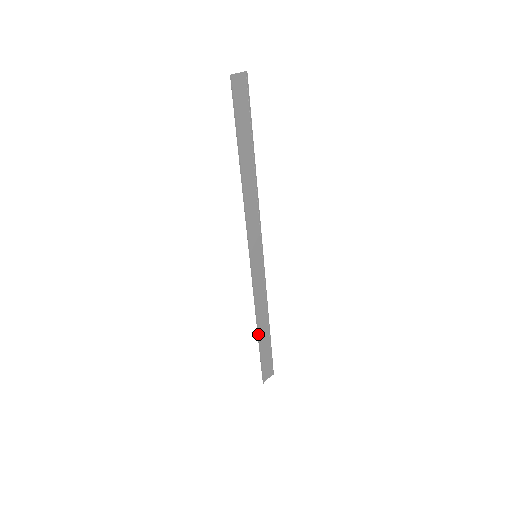
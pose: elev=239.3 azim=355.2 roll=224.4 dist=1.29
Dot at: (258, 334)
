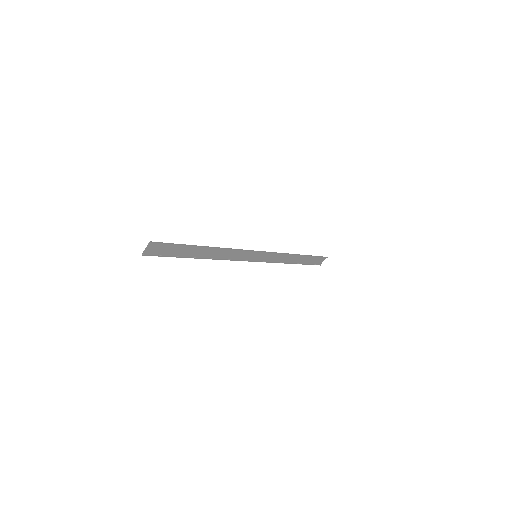
Dot at: occluded
